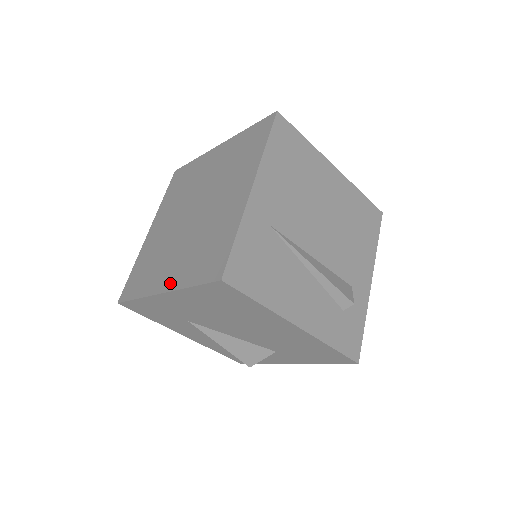
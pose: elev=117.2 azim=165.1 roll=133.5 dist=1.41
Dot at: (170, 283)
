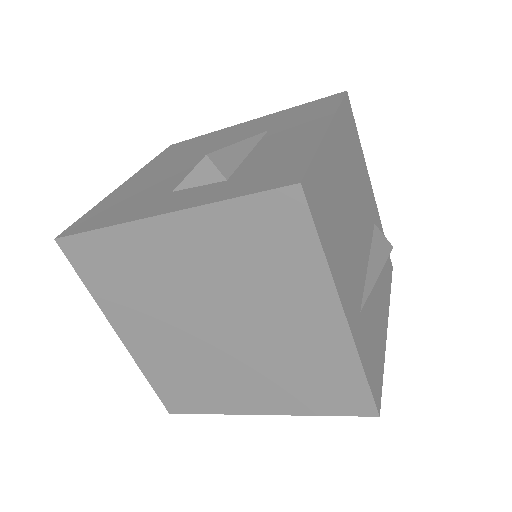
Dot at: (271, 408)
